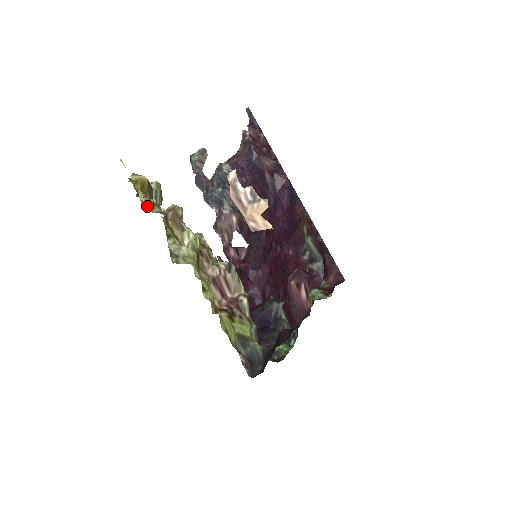
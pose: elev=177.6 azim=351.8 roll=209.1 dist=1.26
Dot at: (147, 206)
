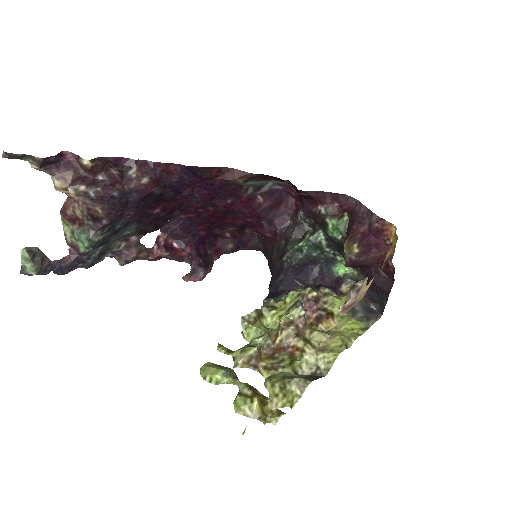
Dot at: (290, 400)
